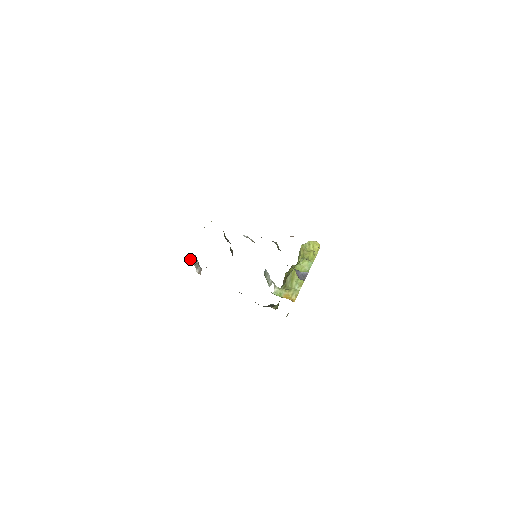
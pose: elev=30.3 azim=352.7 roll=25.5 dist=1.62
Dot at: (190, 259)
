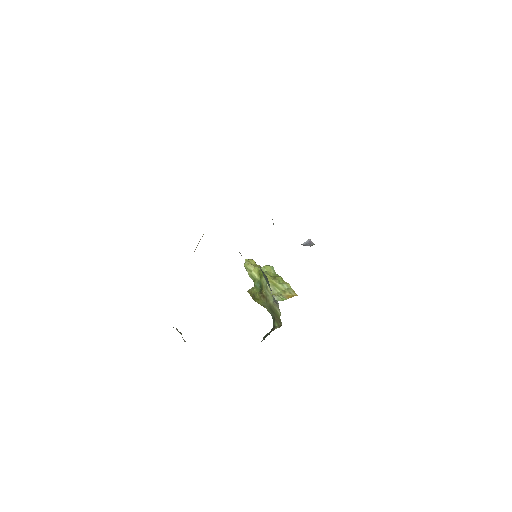
Dot at: occluded
